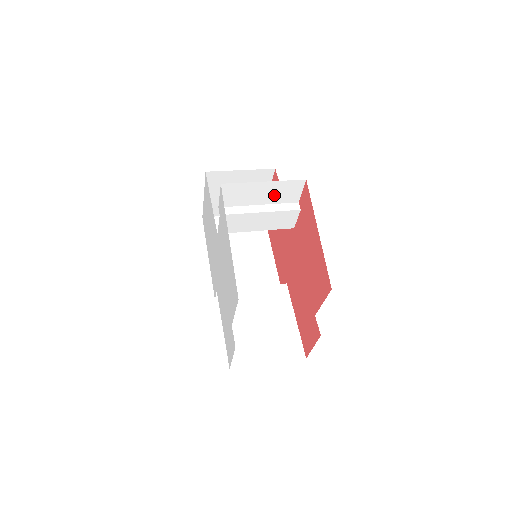
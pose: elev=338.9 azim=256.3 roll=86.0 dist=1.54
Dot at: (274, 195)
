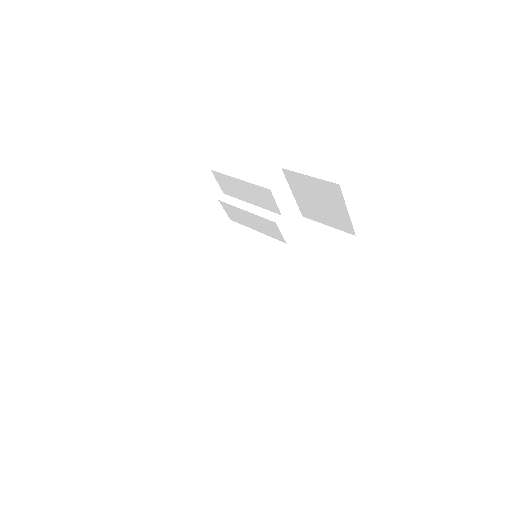
Dot at: (256, 197)
